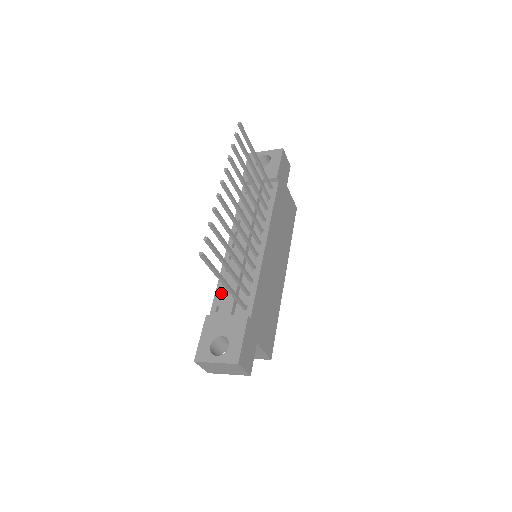
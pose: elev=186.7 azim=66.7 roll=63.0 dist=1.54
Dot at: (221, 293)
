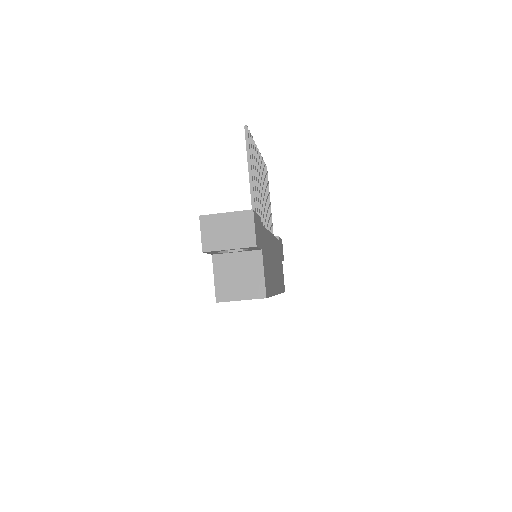
Dot at: occluded
